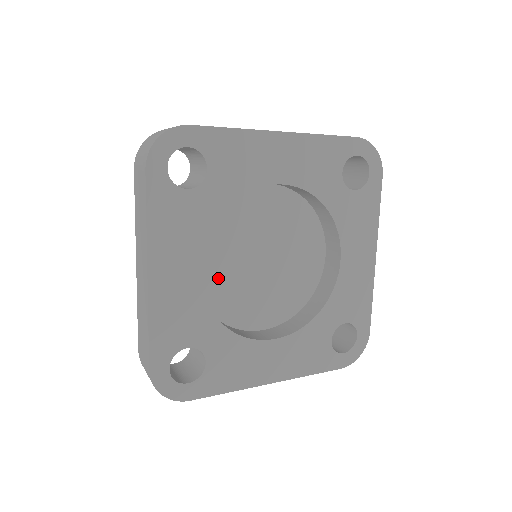
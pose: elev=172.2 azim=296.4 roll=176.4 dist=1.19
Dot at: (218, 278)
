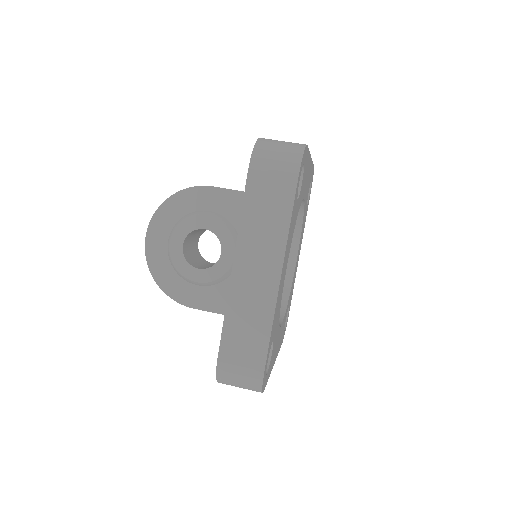
Dot at: occluded
